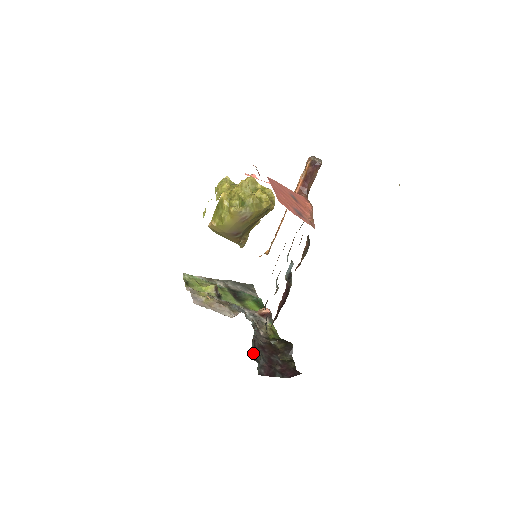
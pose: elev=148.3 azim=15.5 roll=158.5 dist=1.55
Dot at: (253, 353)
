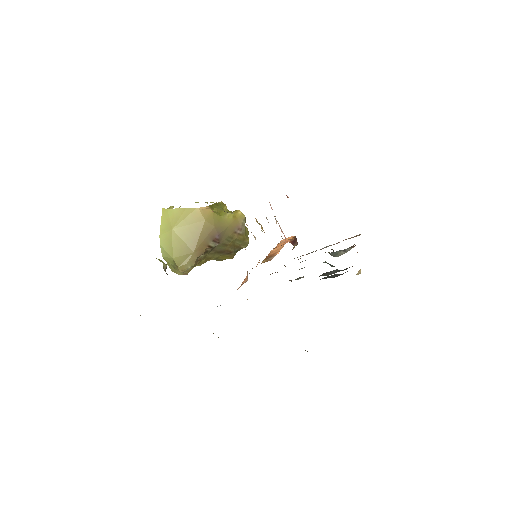
Dot at: occluded
